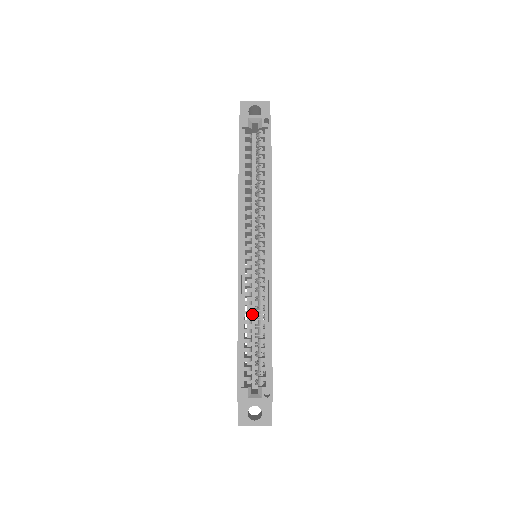
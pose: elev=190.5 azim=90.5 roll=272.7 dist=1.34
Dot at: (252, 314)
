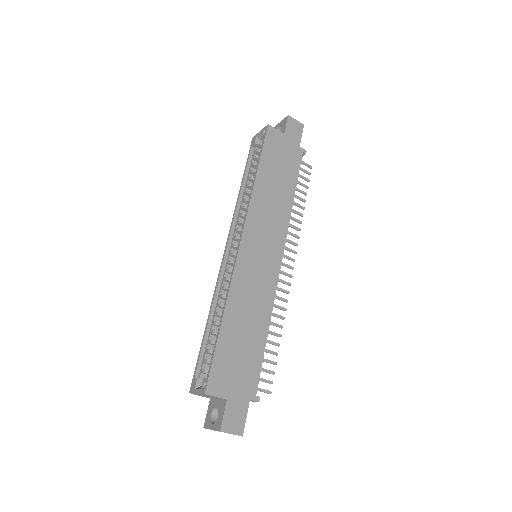
Dot at: occluded
